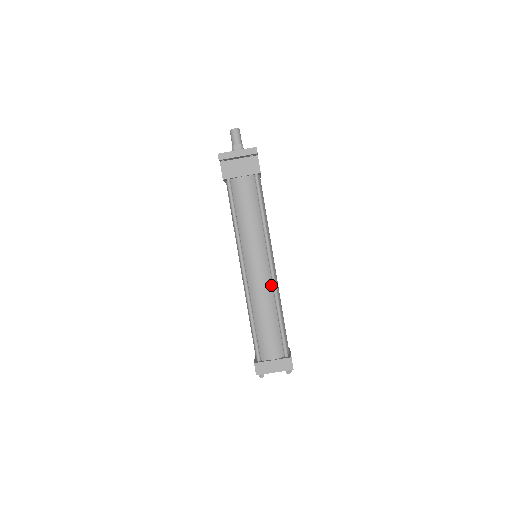
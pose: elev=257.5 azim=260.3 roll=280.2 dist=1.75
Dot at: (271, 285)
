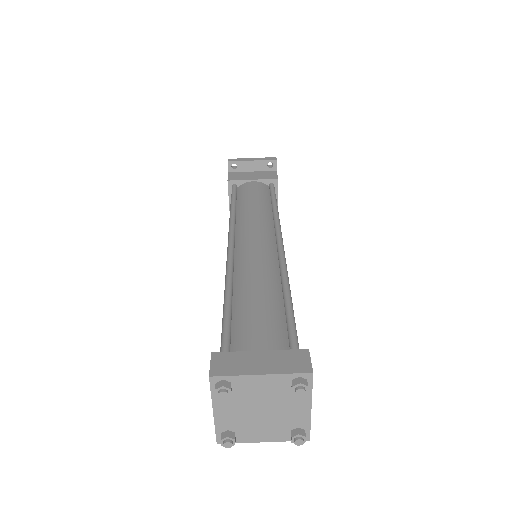
Dot at: (276, 262)
